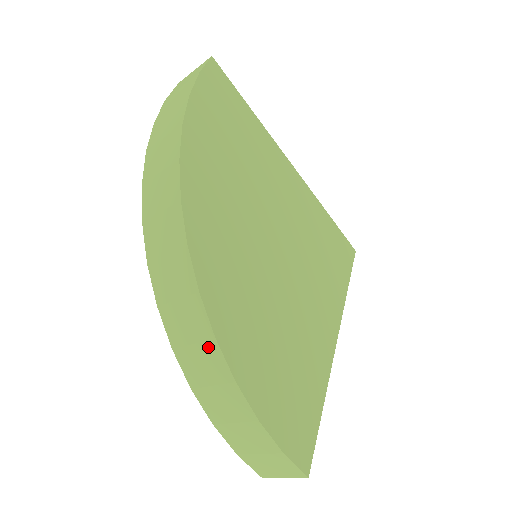
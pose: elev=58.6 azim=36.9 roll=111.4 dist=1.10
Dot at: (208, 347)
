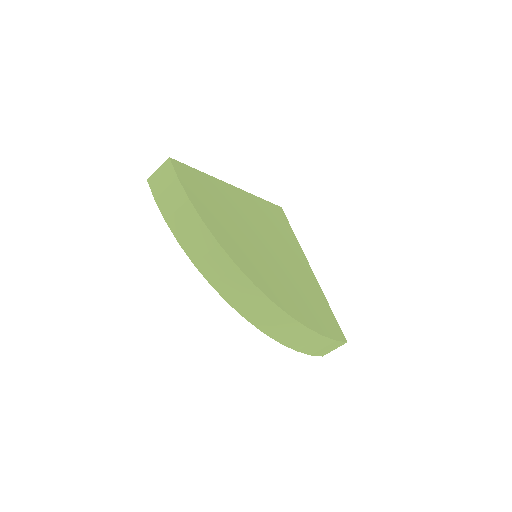
Dot at: (287, 322)
